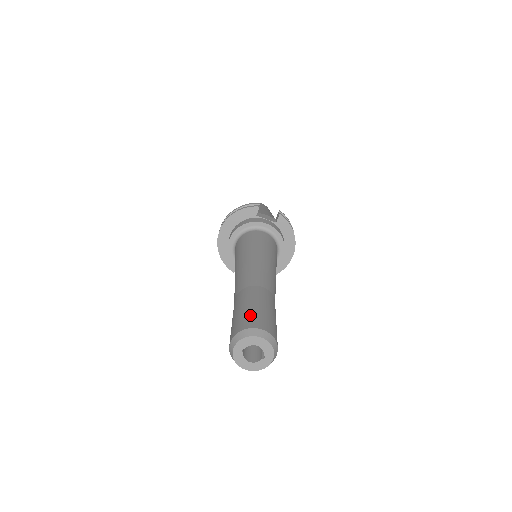
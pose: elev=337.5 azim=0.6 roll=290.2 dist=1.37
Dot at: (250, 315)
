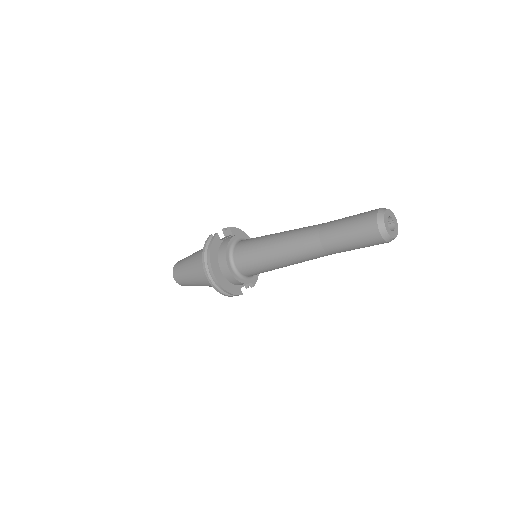
Dot at: (361, 217)
